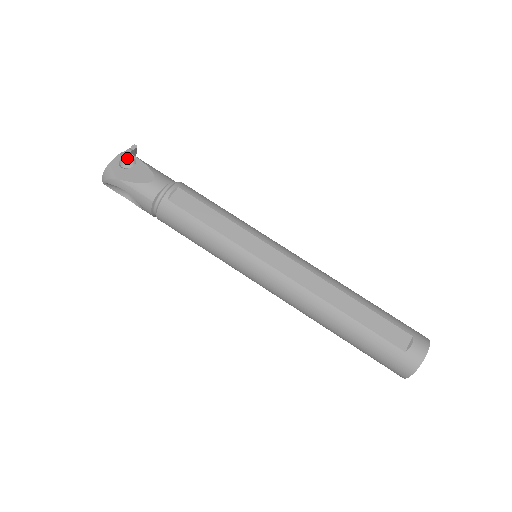
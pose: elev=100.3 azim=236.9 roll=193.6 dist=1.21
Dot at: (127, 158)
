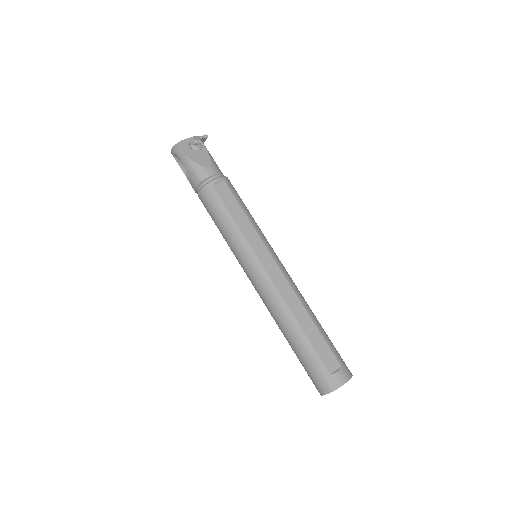
Dot at: (197, 142)
